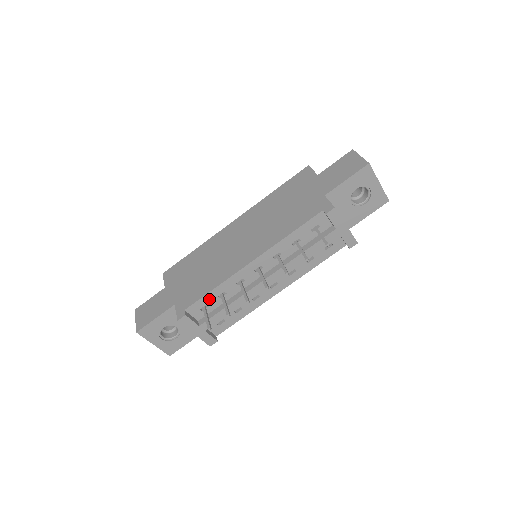
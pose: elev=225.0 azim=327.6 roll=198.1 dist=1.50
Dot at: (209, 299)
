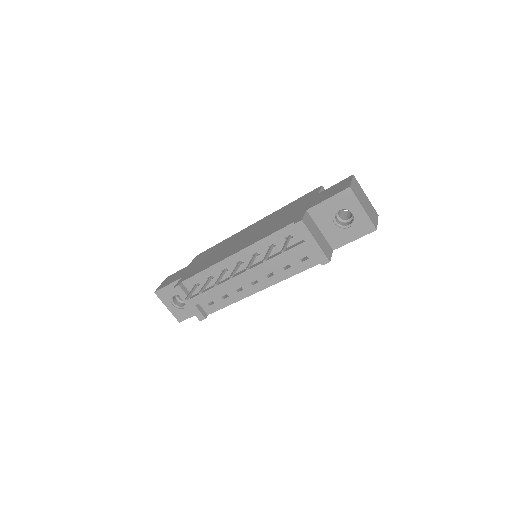
Dot at: (200, 278)
